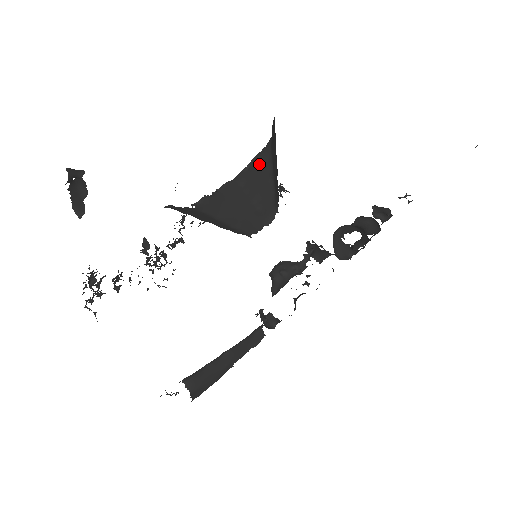
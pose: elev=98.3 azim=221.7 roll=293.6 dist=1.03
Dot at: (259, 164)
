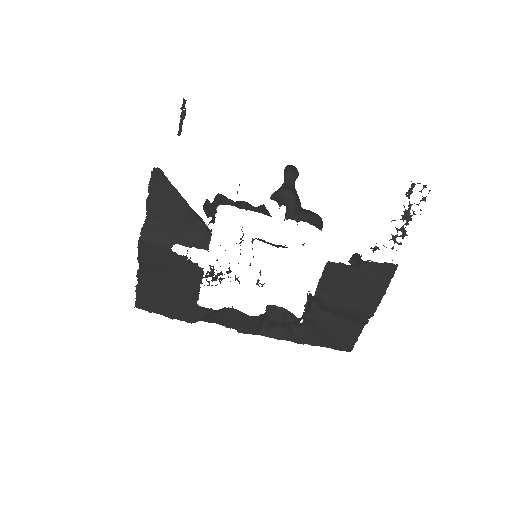
Dot at: occluded
